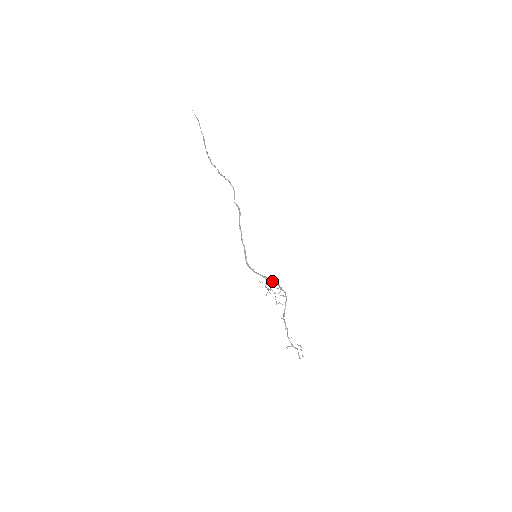
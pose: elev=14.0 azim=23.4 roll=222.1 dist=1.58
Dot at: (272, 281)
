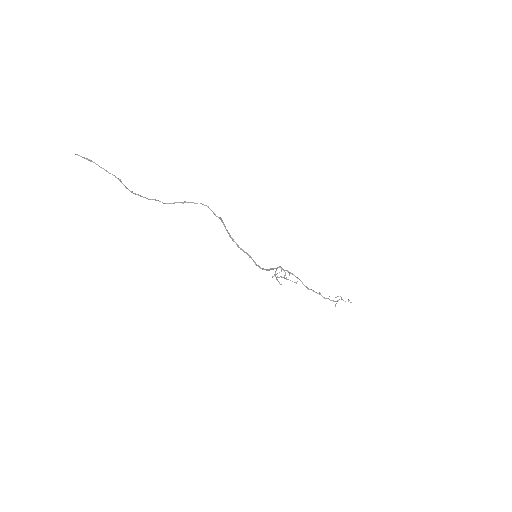
Dot at: occluded
